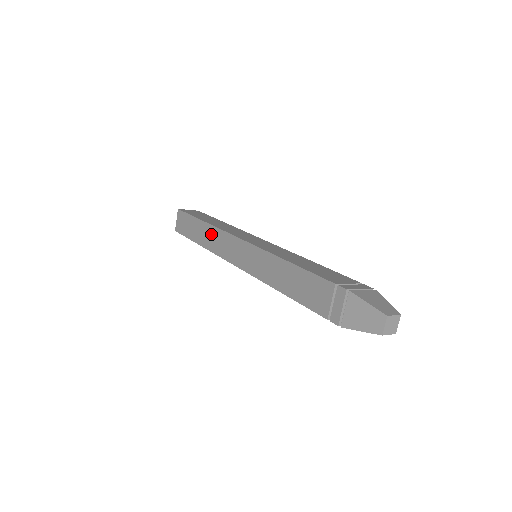
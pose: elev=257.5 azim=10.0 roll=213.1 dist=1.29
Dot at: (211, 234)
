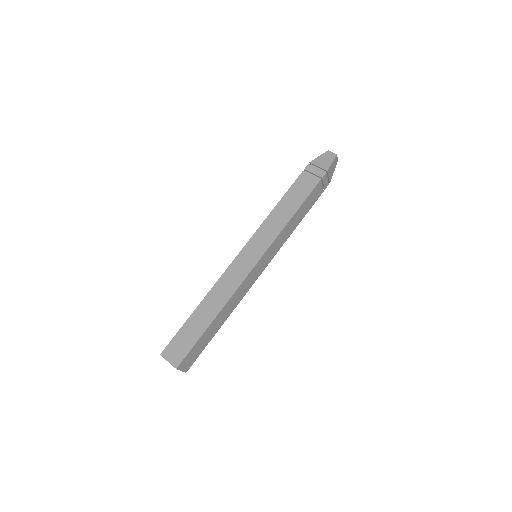
Dot at: (215, 295)
